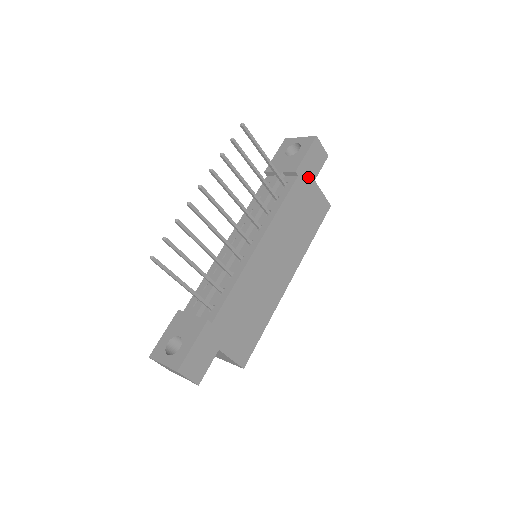
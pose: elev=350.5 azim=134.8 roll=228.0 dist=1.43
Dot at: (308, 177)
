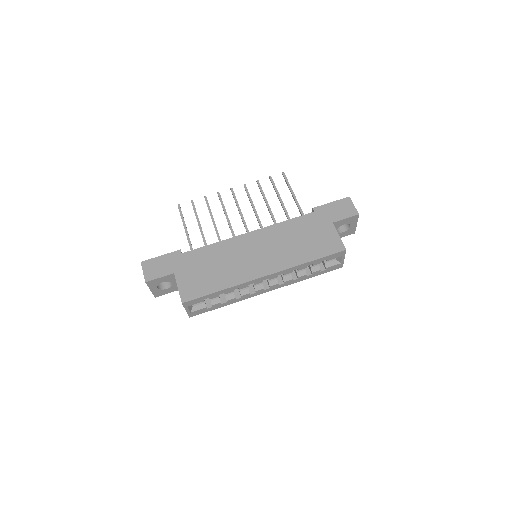
Dot at: (326, 217)
